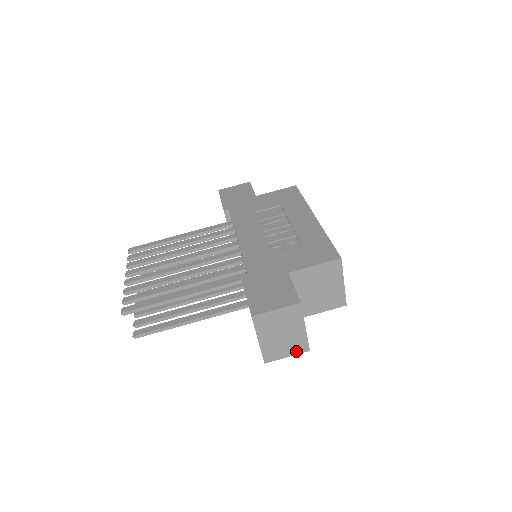
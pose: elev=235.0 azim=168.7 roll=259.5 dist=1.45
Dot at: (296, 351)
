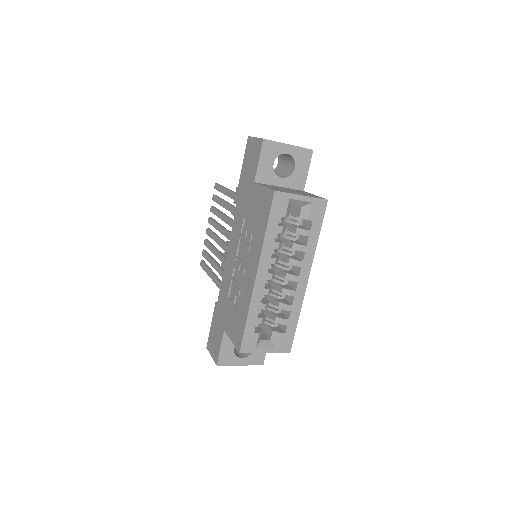
Dot at: occluded
